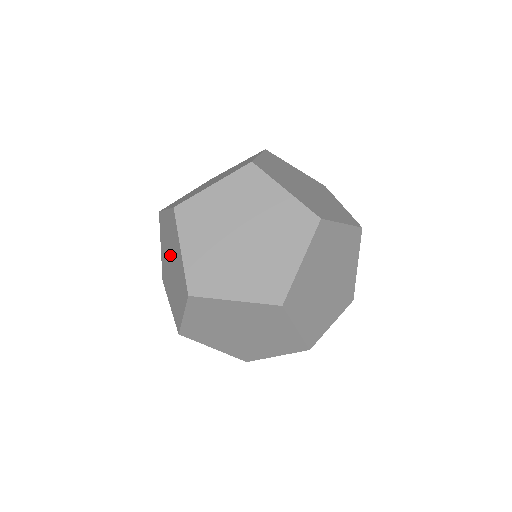
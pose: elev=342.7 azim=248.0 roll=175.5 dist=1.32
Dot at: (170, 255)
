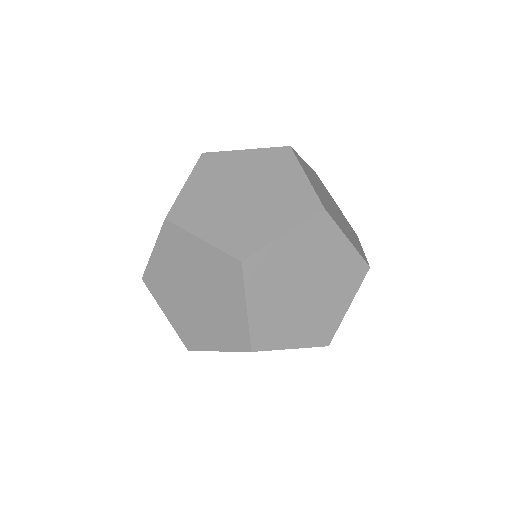
Dot at: (196, 284)
